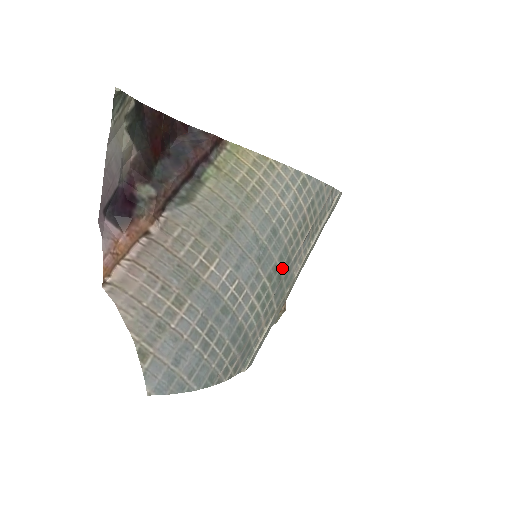
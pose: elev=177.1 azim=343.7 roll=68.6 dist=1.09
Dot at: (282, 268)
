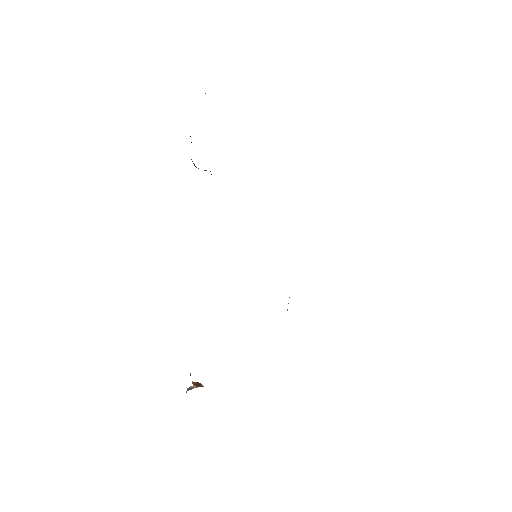
Dot at: occluded
